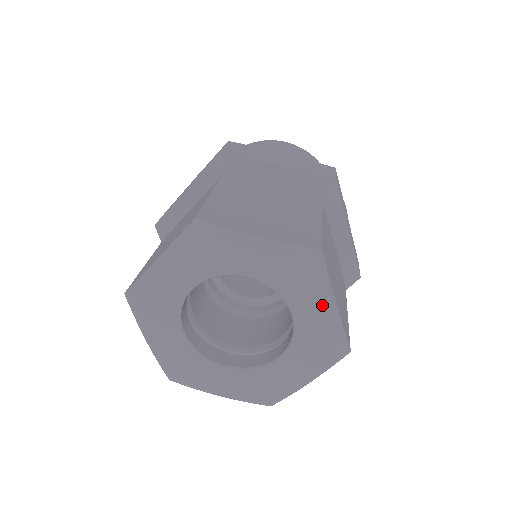
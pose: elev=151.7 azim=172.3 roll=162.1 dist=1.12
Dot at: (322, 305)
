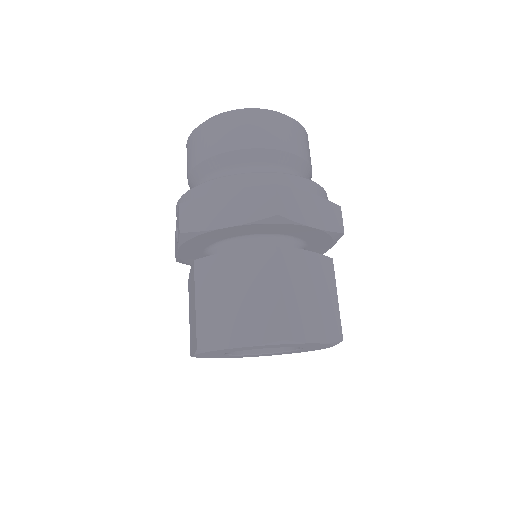
Dot at: (321, 348)
